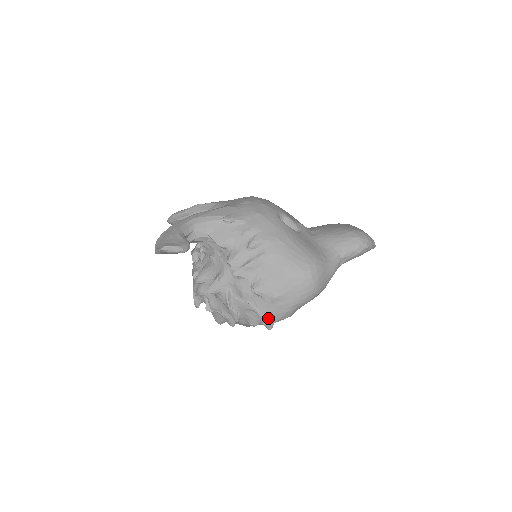
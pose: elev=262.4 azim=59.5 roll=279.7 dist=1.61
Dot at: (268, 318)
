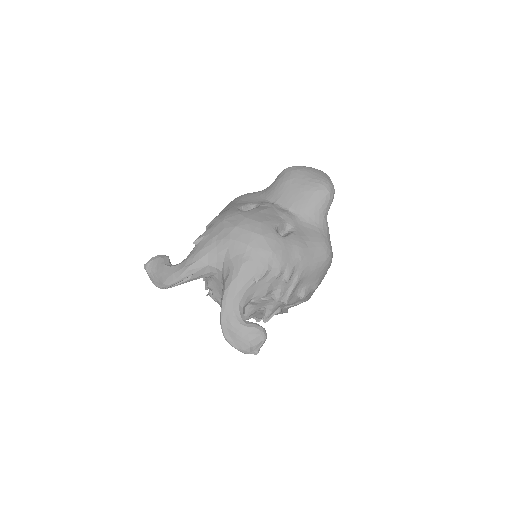
Dot at: occluded
